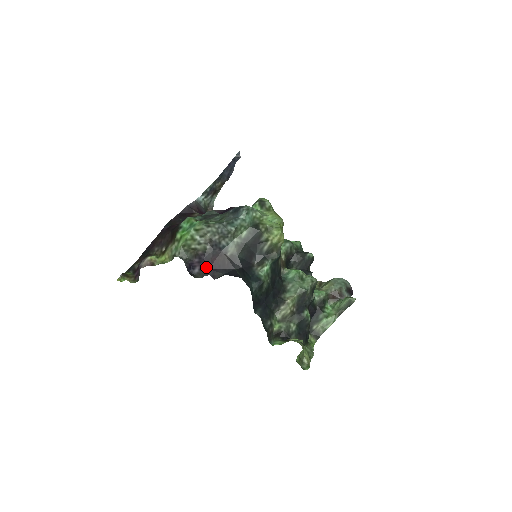
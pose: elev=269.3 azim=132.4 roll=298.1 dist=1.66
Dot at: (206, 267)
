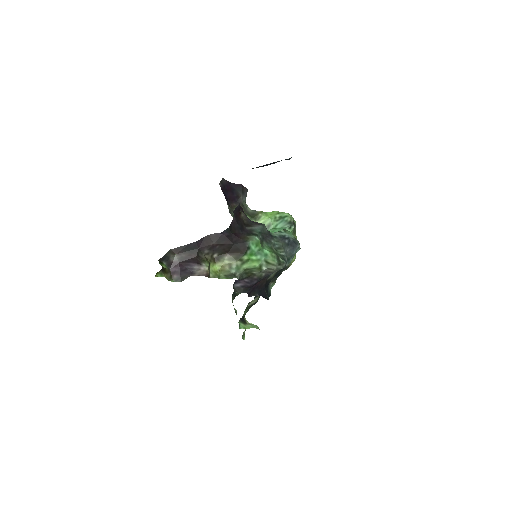
Dot at: (250, 287)
